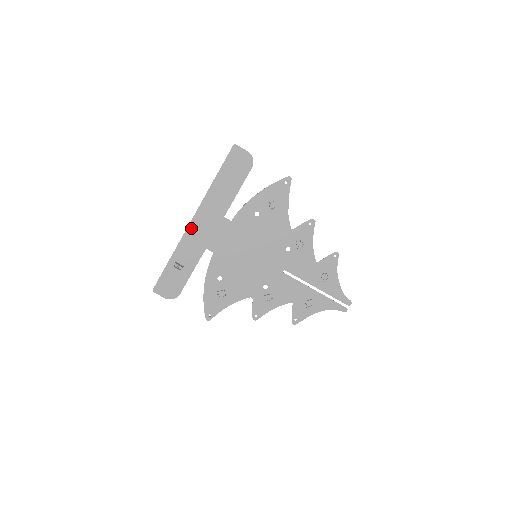
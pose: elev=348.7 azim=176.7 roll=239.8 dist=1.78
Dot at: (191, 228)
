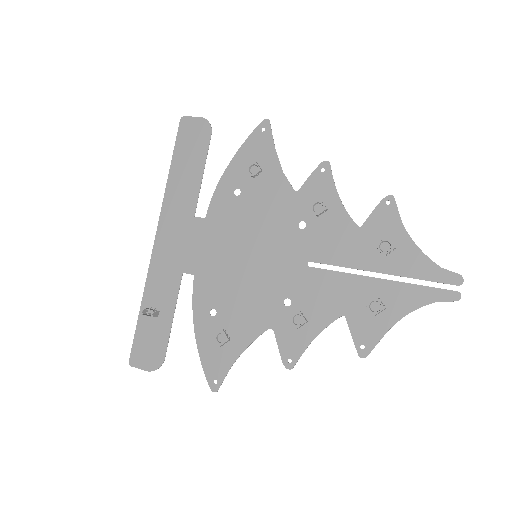
Dot at: (157, 251)
